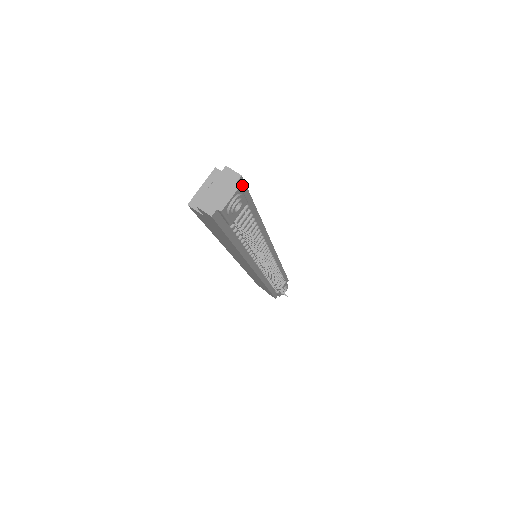
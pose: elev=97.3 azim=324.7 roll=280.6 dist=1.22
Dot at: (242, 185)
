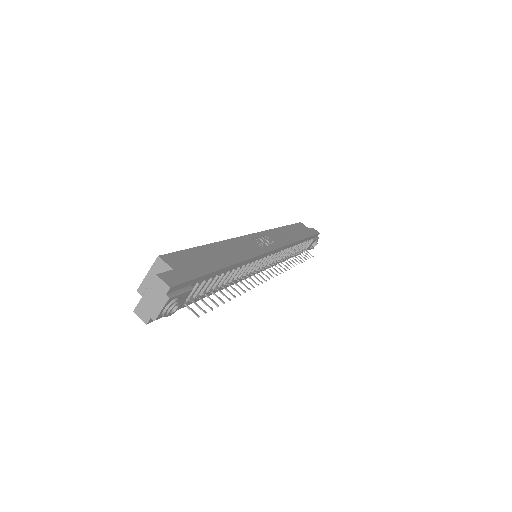
Dot at: (177, 287)
